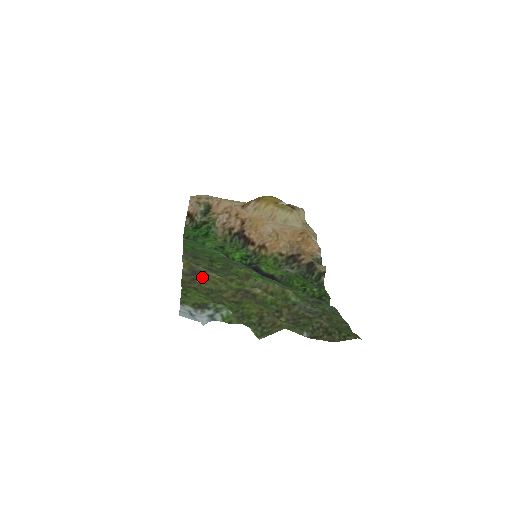
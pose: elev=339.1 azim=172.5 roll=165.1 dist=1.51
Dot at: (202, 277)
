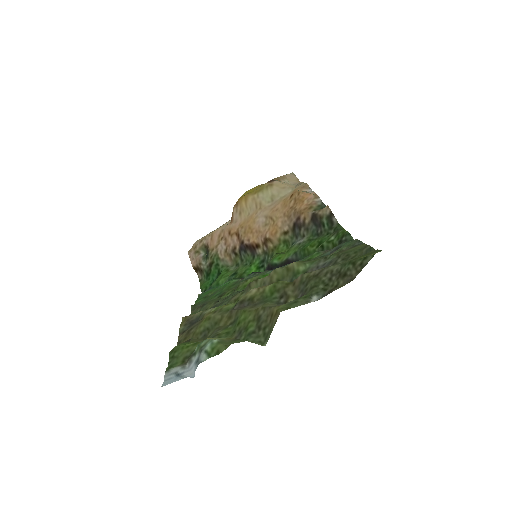
Dot at: (197, 323)
